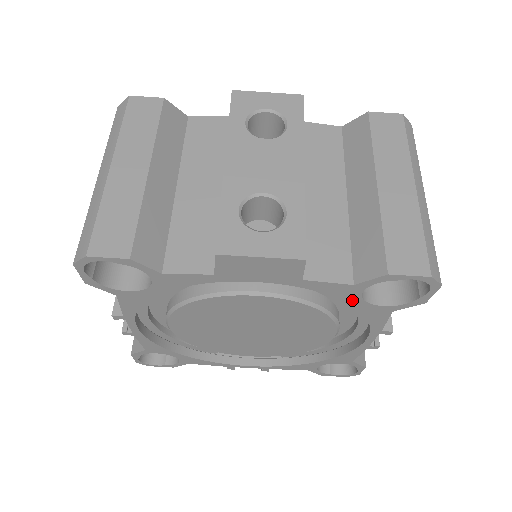
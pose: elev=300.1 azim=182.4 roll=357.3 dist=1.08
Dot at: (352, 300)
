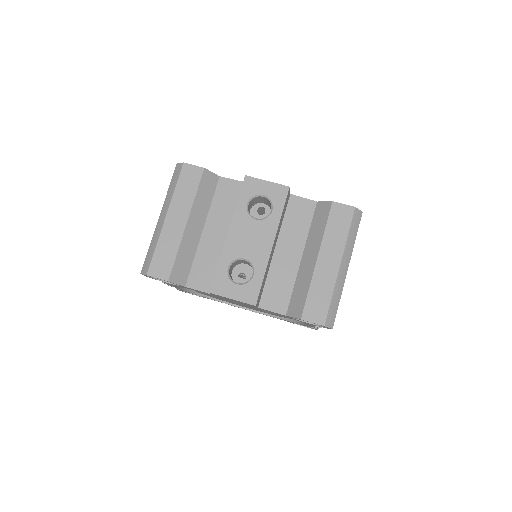
Dot at: (289, 317)
